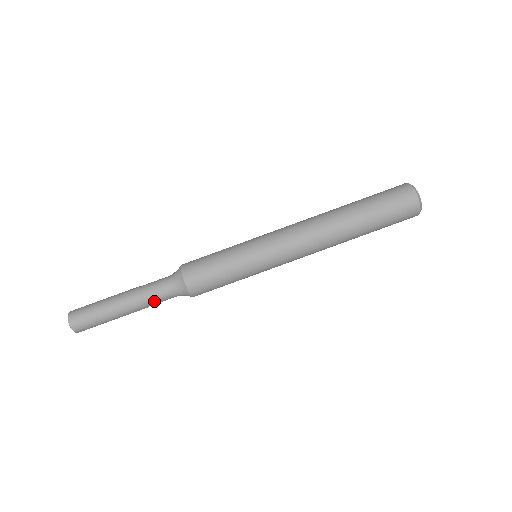
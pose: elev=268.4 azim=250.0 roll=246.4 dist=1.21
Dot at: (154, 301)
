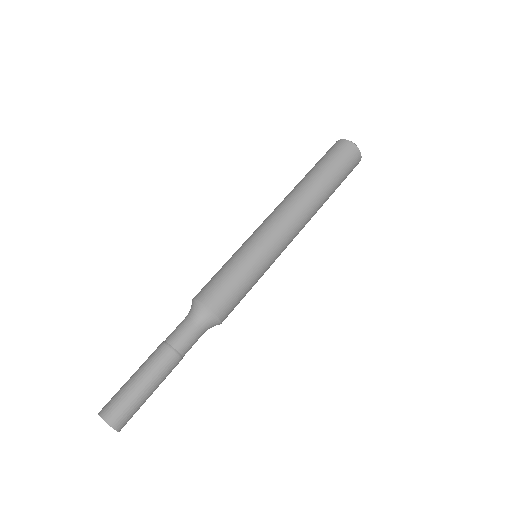
Dot at: (184, 344)
